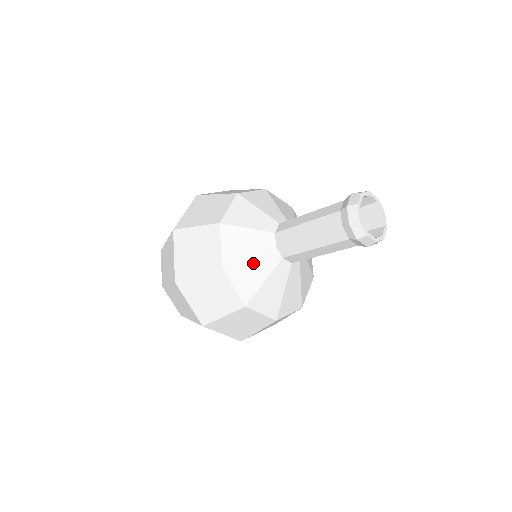
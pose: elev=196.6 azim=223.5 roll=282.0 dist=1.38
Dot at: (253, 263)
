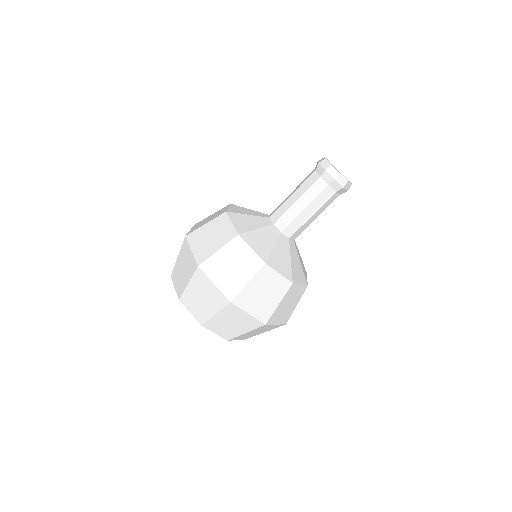
Dot at: (261, 234)
